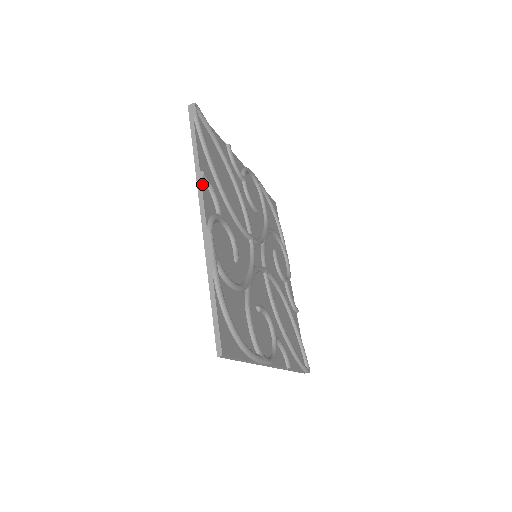
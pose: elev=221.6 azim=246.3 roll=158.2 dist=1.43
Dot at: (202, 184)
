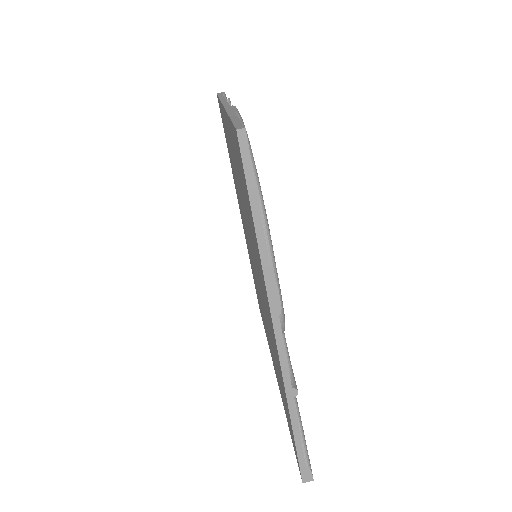
Dot at: occluded
